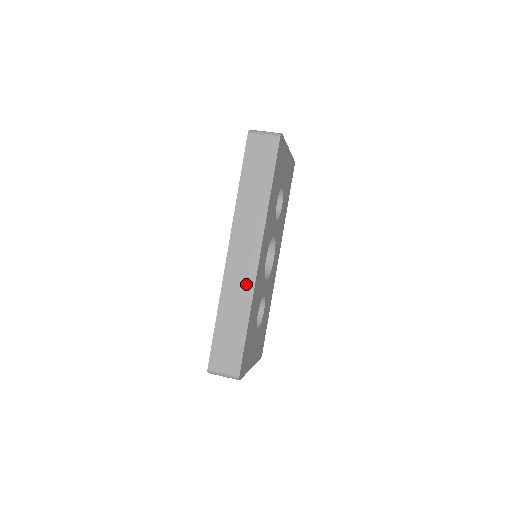
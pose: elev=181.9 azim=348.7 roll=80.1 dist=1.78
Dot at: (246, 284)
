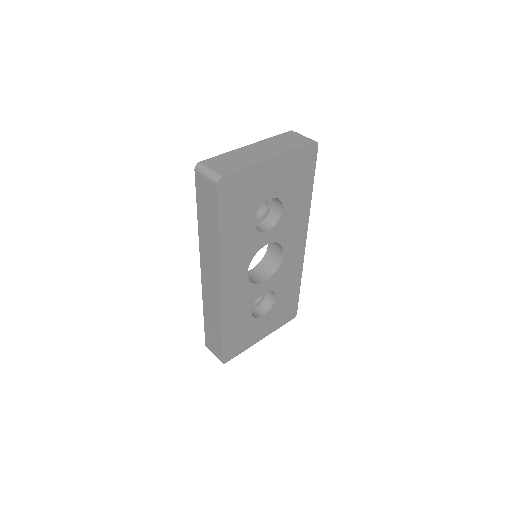
Dot at: (215, 304)
